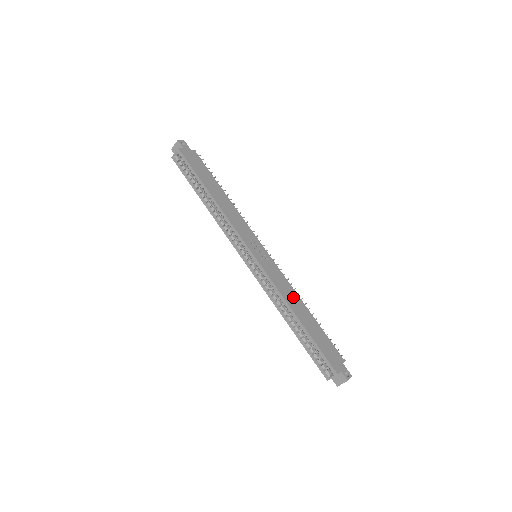
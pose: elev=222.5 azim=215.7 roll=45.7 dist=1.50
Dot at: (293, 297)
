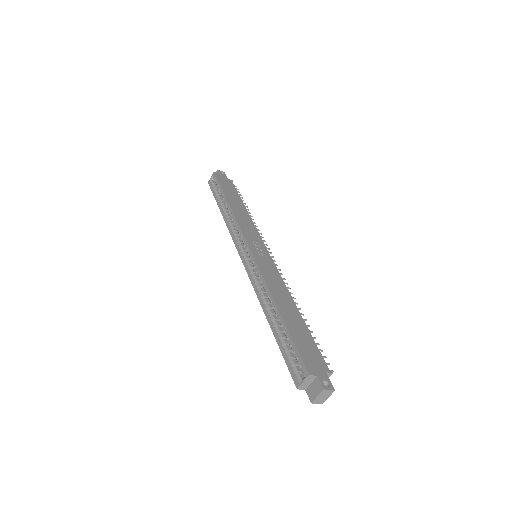
Dot at: (282, 292)
